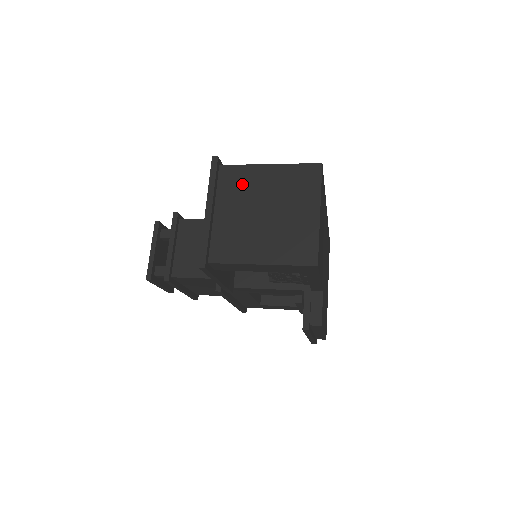
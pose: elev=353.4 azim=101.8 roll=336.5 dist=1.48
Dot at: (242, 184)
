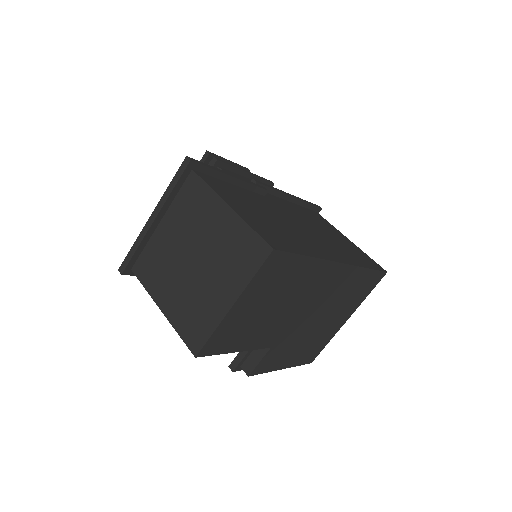
Dot at: (195, 210)
